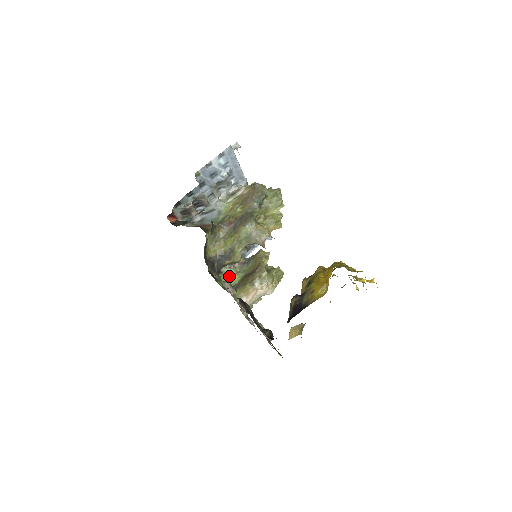
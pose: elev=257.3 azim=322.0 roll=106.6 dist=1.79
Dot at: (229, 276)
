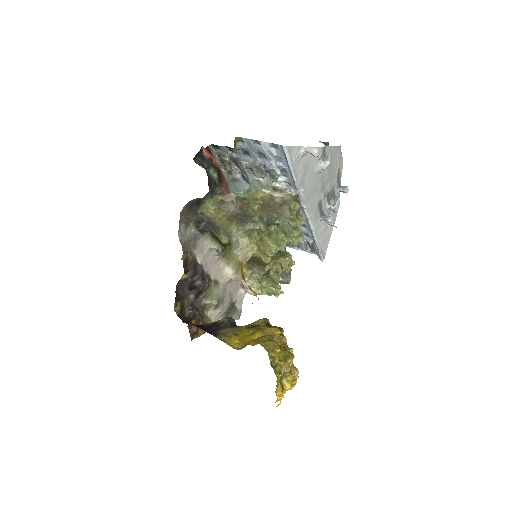
Dot at: occluded
